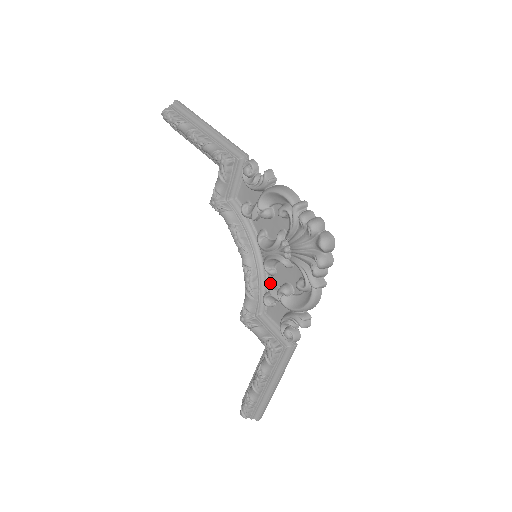
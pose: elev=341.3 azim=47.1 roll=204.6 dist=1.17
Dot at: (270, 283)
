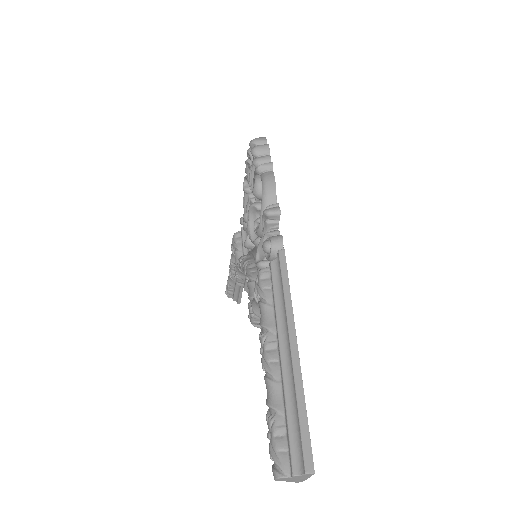
Dot at: occluded
